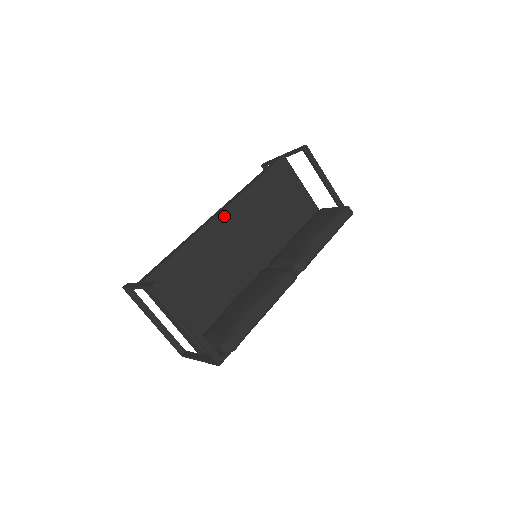
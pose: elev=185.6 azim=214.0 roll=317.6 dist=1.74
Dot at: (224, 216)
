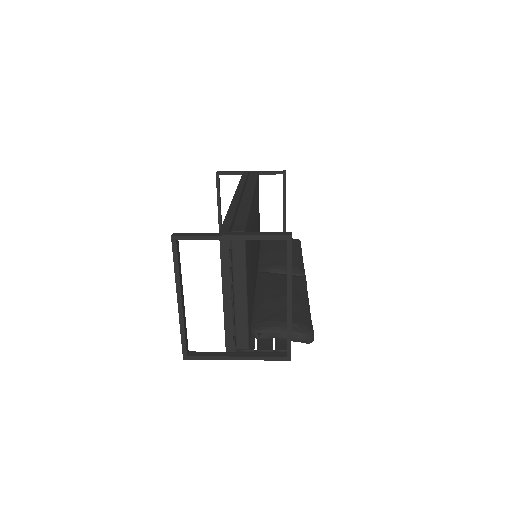
Dot at: (254, 200)
